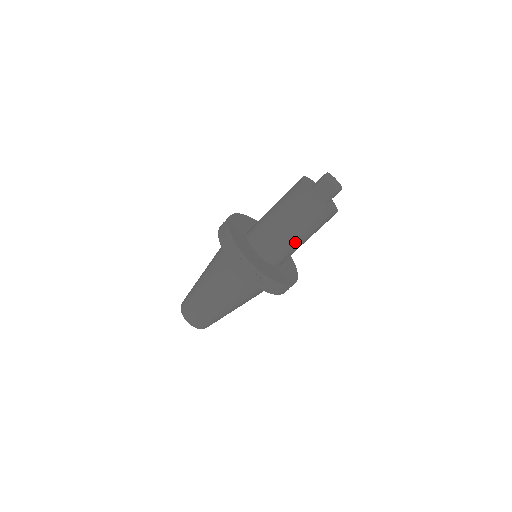
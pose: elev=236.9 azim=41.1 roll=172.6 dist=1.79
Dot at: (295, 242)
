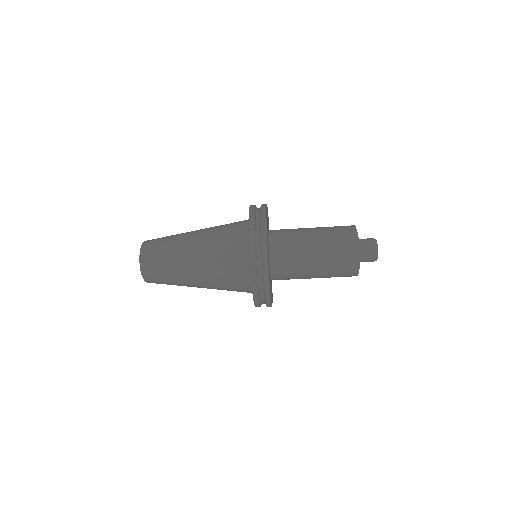
Dot at: occluded
